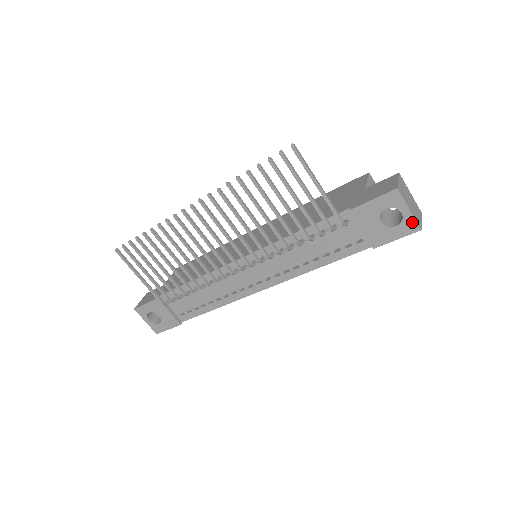
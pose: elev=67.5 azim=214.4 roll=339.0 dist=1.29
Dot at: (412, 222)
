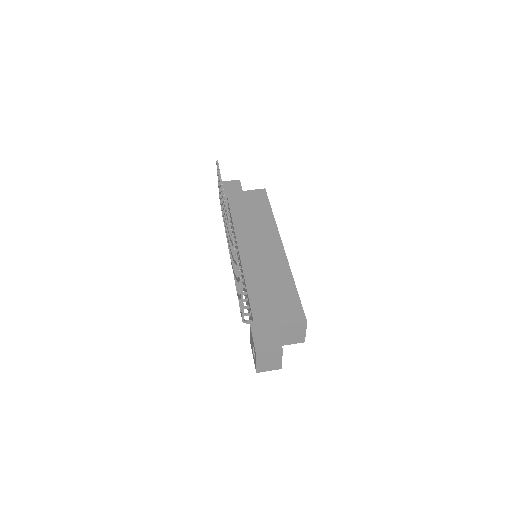
Dot at: (256, 366)
